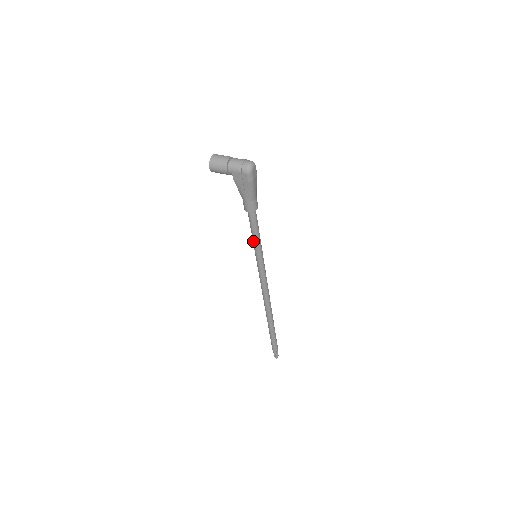
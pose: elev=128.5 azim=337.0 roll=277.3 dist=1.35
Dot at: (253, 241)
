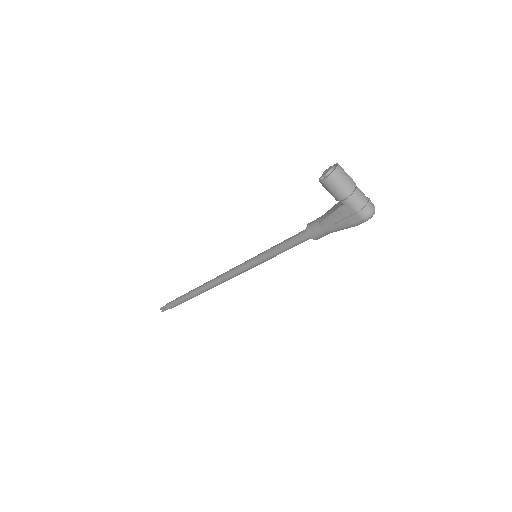
Dot at: (274, 250)
